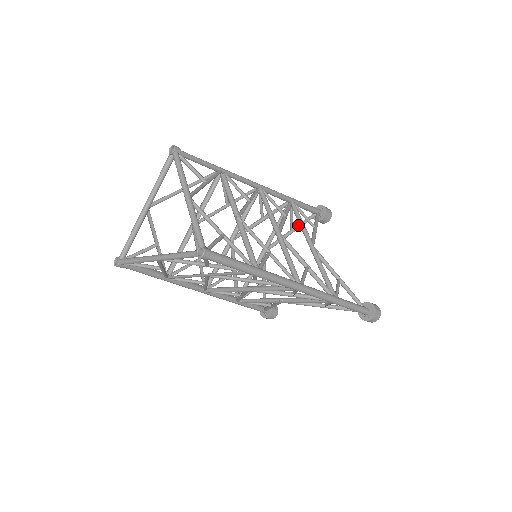
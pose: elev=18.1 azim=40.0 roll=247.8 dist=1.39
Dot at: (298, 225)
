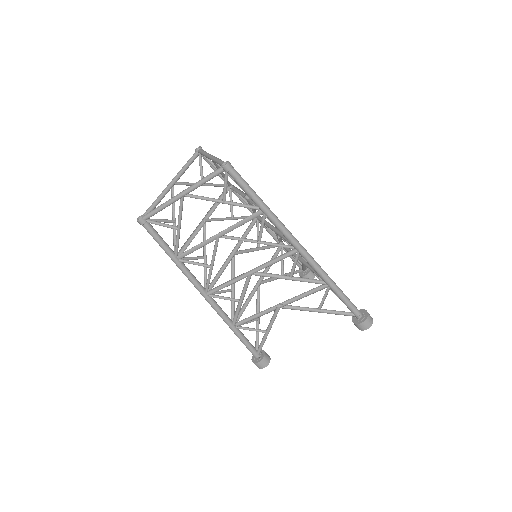
Dot at: (288, 273)
